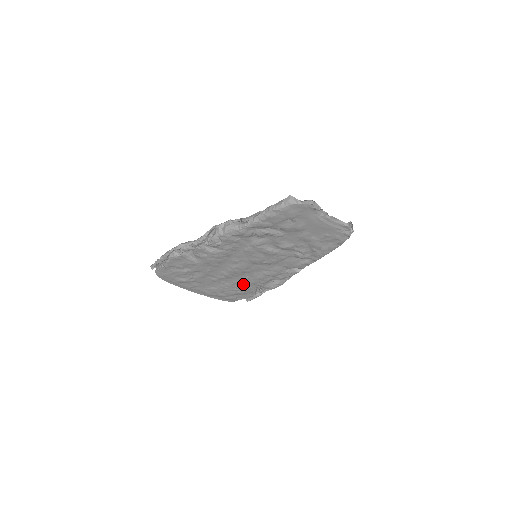
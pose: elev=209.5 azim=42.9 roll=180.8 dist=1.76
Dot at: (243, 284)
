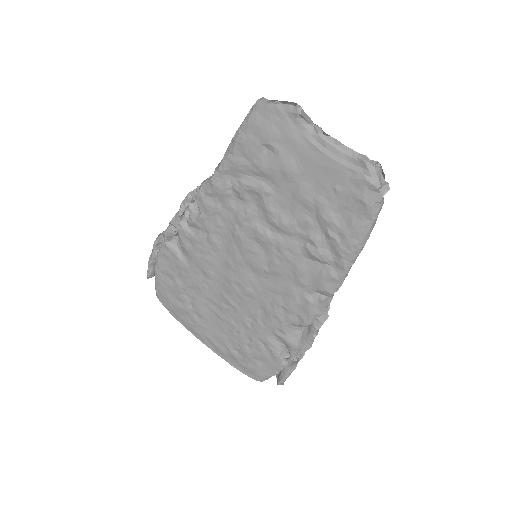
Dot at: (256, 329)
